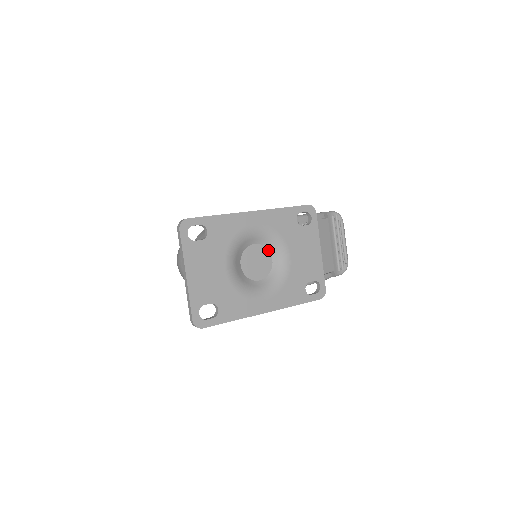
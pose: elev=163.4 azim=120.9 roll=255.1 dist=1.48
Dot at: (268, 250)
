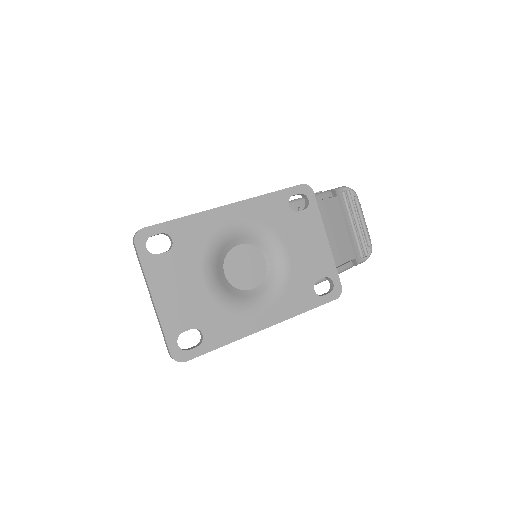
Dot at: (258, 249)
